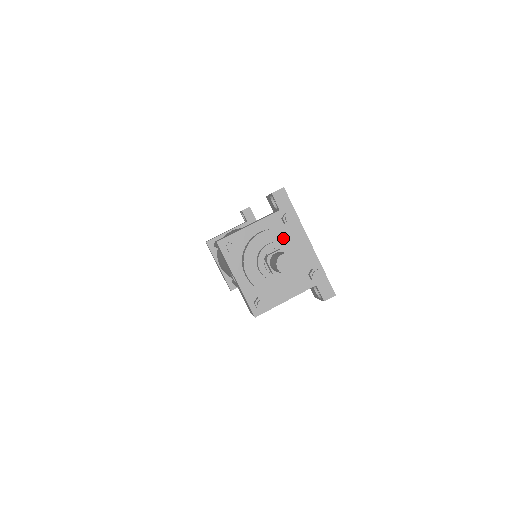
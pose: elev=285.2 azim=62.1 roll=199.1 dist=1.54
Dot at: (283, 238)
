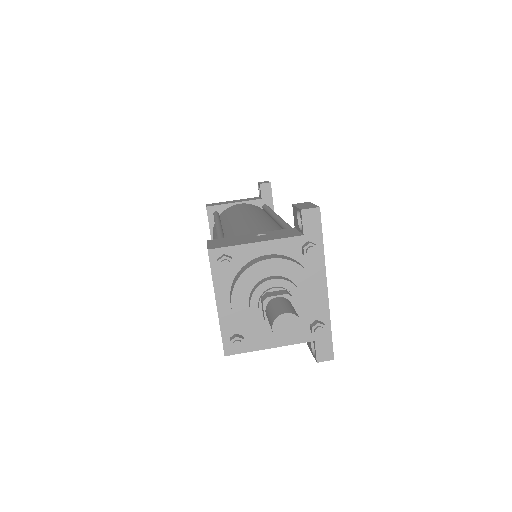
Dot at: (295, 275)
